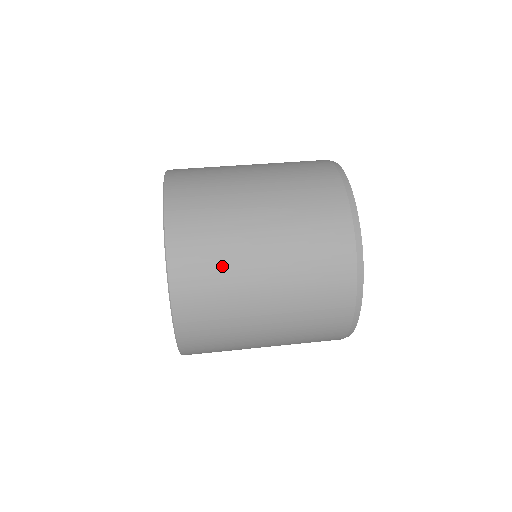
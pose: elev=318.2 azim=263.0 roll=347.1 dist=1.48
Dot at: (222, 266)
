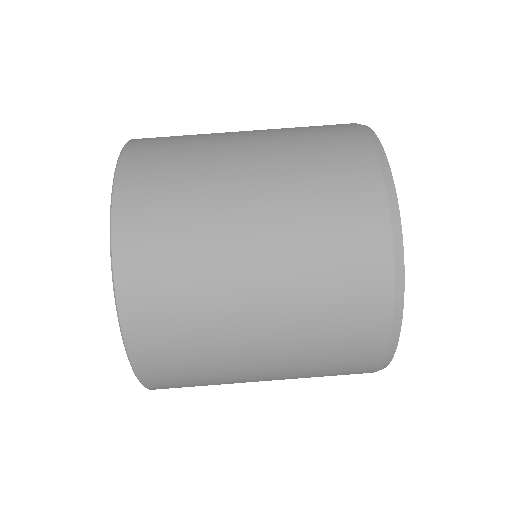
Dot at: occluded
